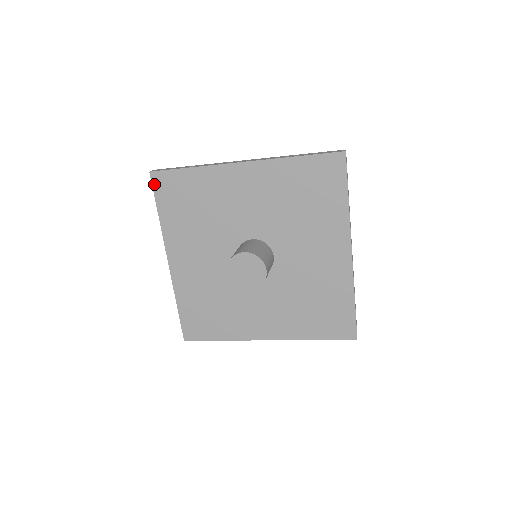
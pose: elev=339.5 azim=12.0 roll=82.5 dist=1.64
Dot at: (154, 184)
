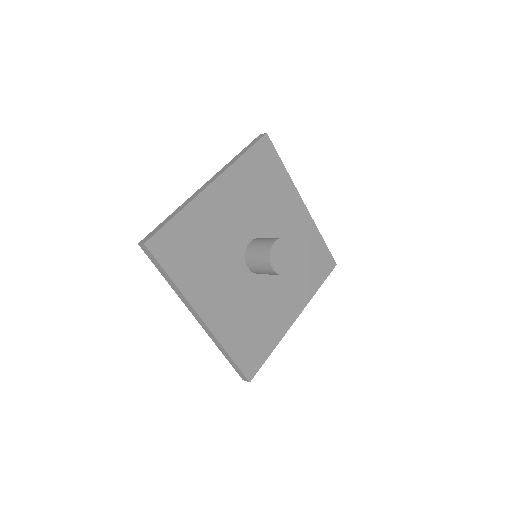
Dot at: (261, 140)
